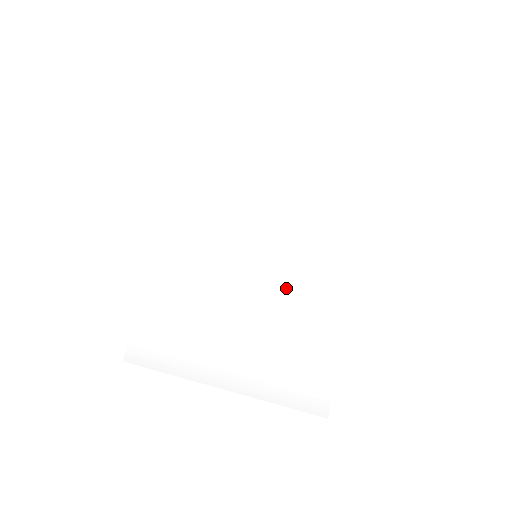
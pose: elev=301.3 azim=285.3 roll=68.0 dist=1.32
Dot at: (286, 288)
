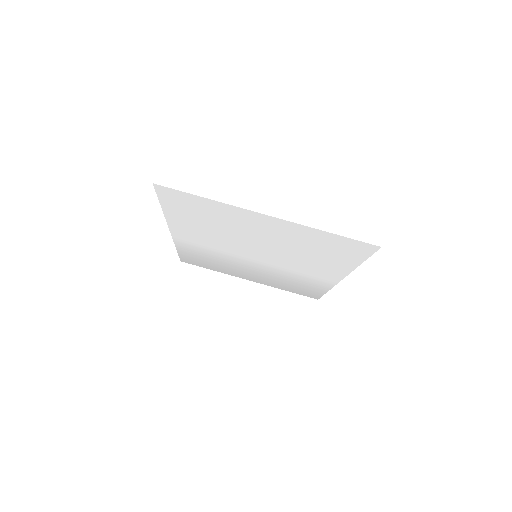
Dot at: (284, 270)
